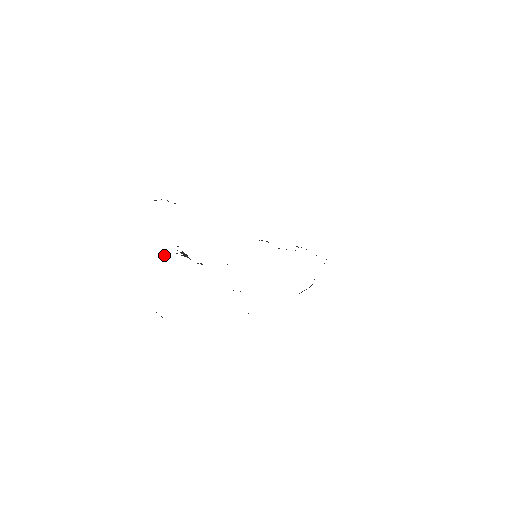
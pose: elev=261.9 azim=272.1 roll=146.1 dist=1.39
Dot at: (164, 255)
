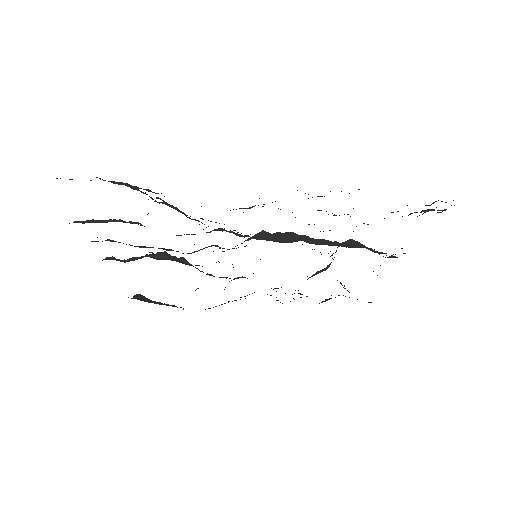
Dot at: (134, 257)
